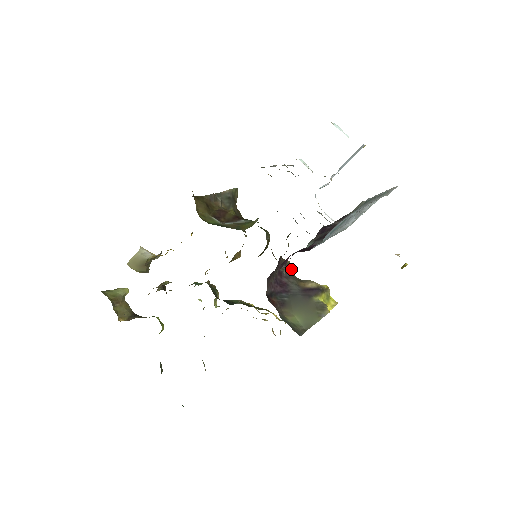
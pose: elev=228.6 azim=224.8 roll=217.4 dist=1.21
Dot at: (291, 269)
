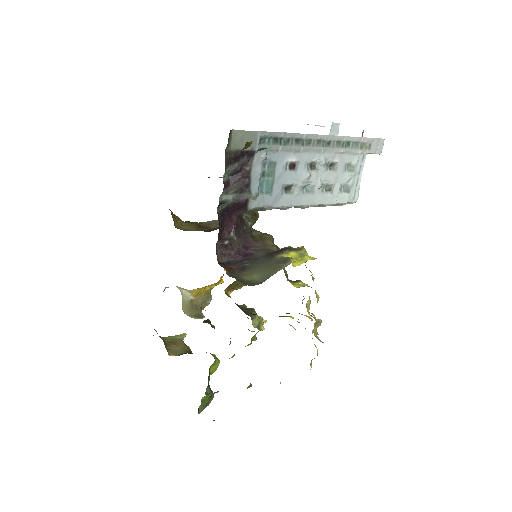
Dot at: (272, 247)
